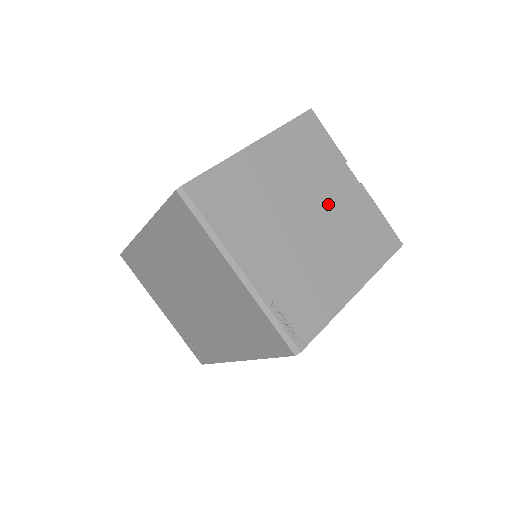
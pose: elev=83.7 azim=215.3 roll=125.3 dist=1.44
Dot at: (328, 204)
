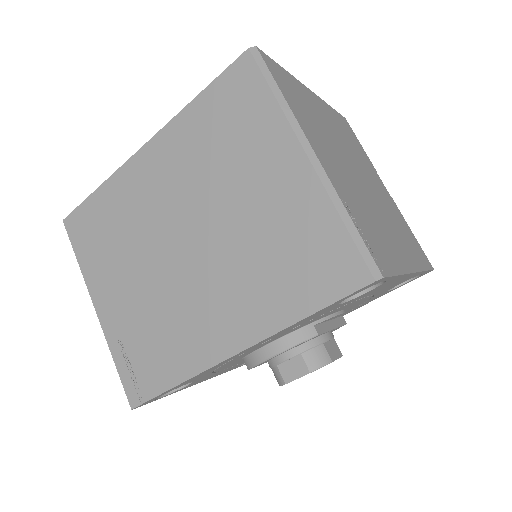
Dot at: (372, 184)
